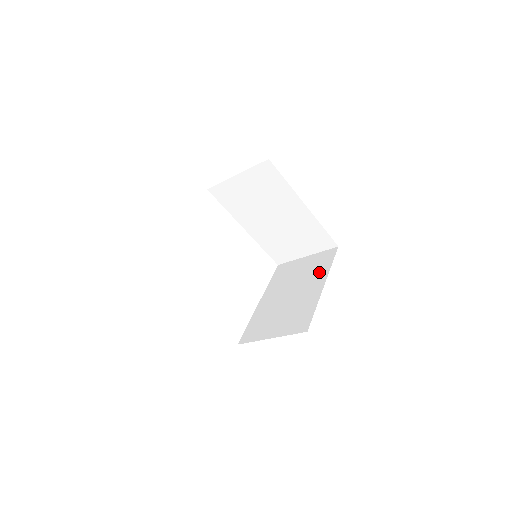
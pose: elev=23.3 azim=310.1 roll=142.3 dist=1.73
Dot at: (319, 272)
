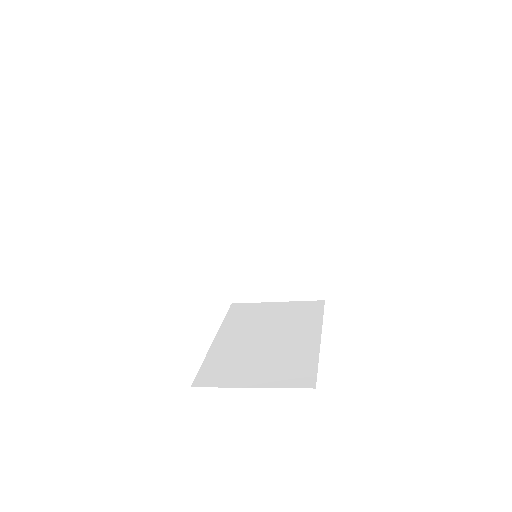
Dot at: (301, 199)
